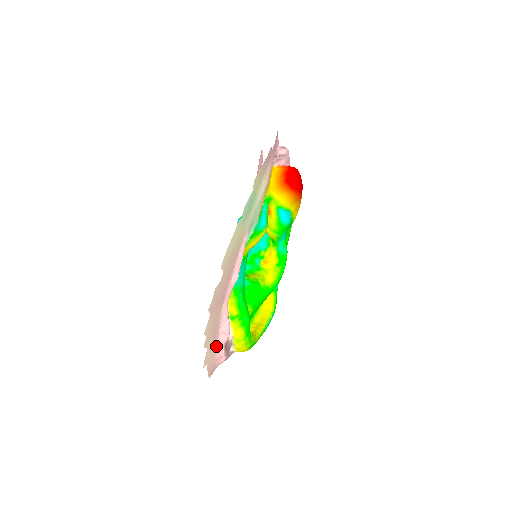
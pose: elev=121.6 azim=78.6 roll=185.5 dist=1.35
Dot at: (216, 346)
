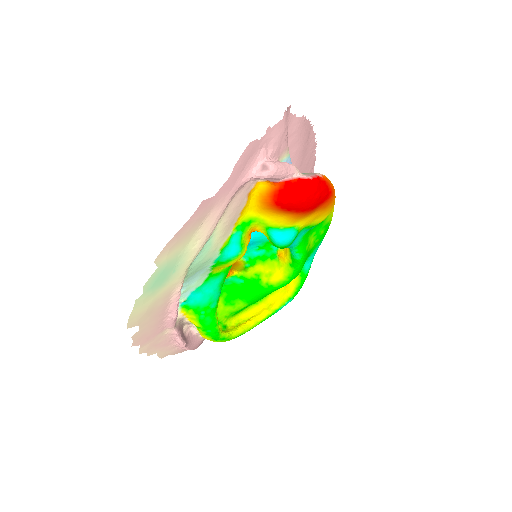
Dot at: (175, 346)
